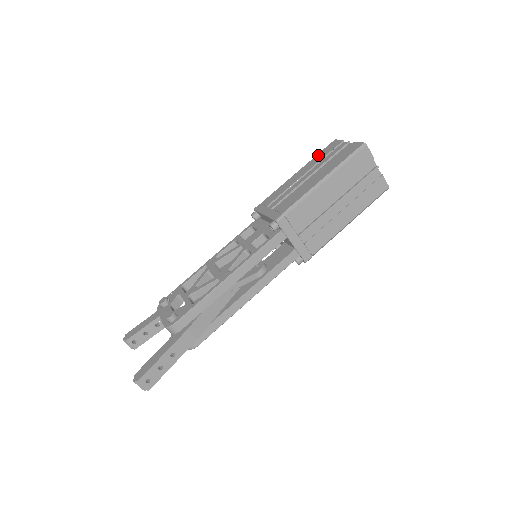
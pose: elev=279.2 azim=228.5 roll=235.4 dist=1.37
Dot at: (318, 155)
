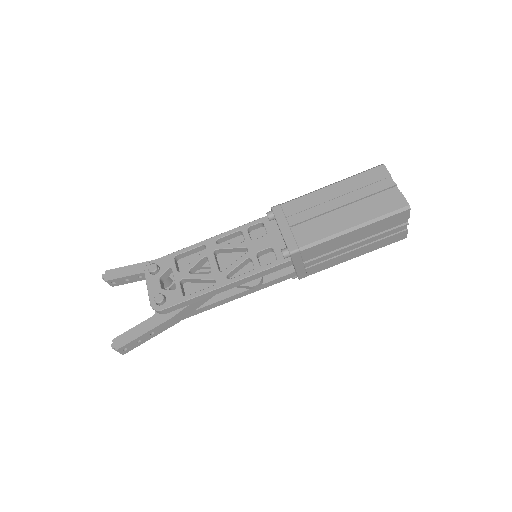
Dot at: (359, 176)
